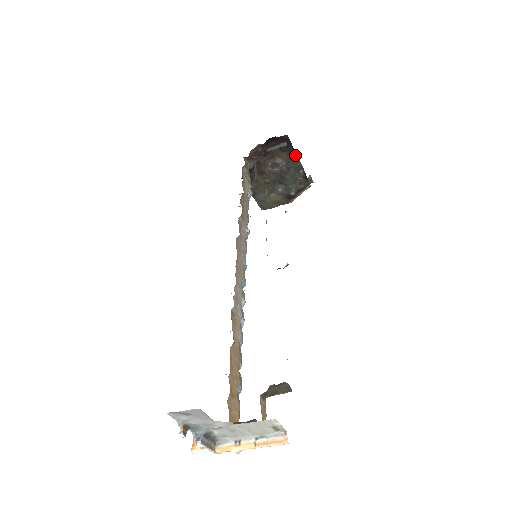
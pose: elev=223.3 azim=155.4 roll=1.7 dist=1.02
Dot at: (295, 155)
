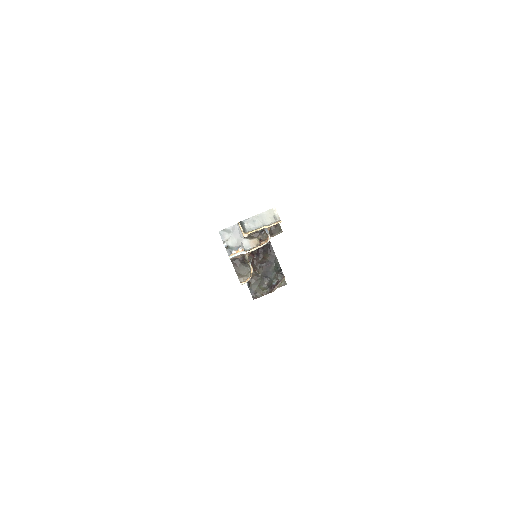
Dot at: (275, 255)
